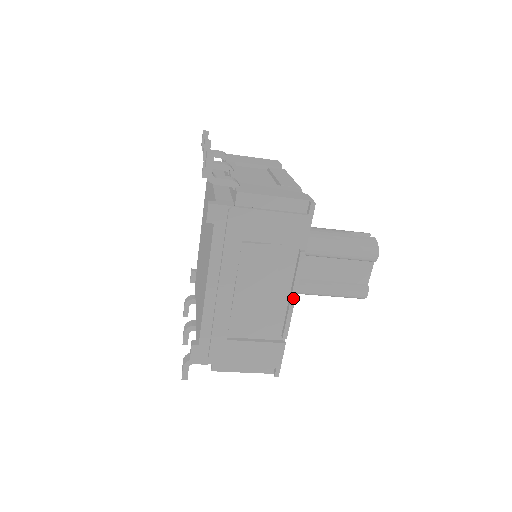
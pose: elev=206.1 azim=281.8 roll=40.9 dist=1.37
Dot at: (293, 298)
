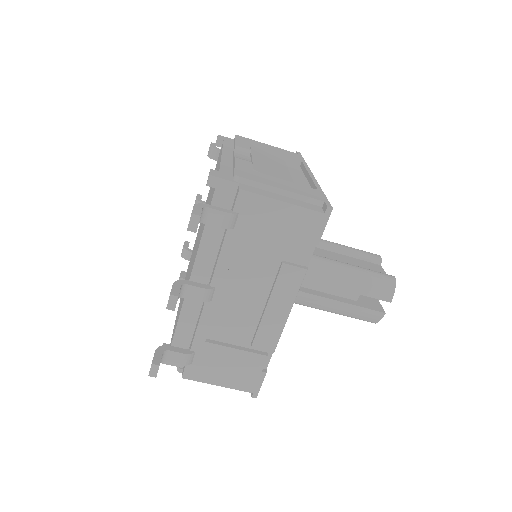
Dot at: (311, 175)
